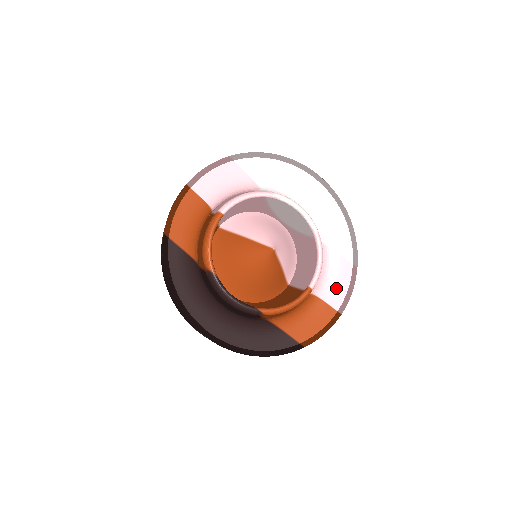
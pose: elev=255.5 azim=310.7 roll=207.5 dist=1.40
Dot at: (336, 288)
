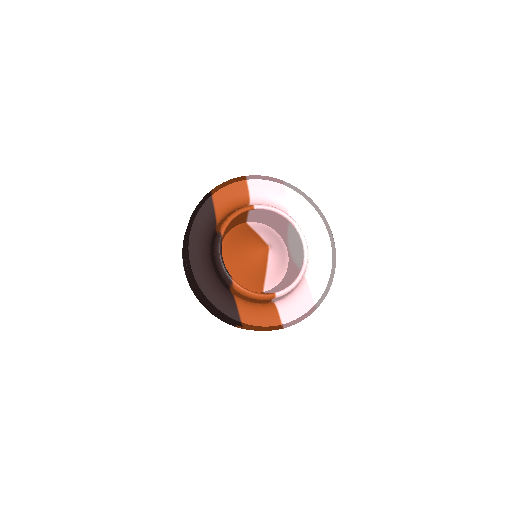
Dot at: (292, 310)
